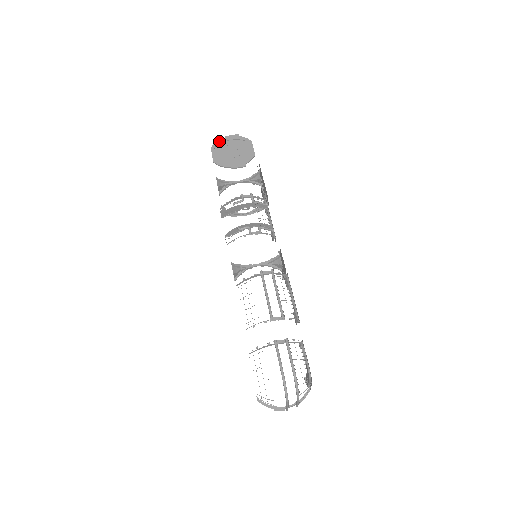
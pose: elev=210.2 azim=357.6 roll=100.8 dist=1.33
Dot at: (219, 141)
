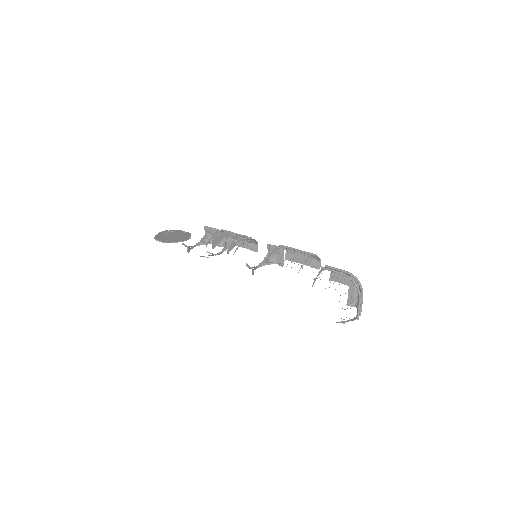
Dot at: (157, 235)
